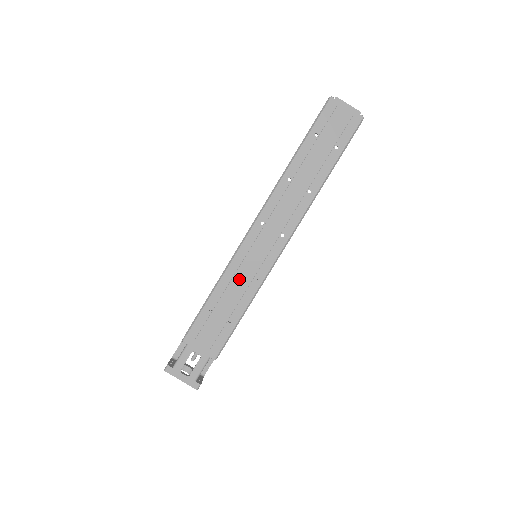
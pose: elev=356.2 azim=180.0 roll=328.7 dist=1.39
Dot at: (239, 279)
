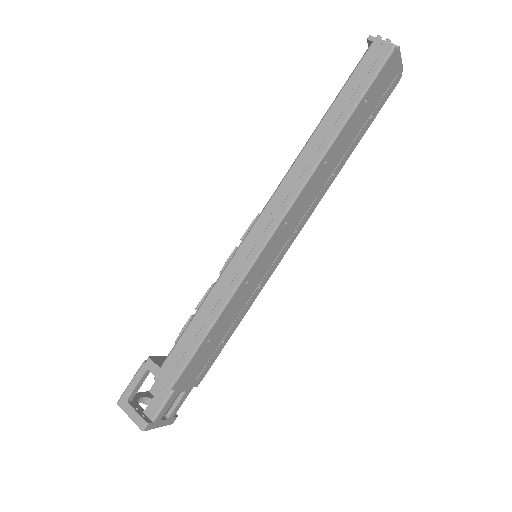
Dot at: (244, 295)
